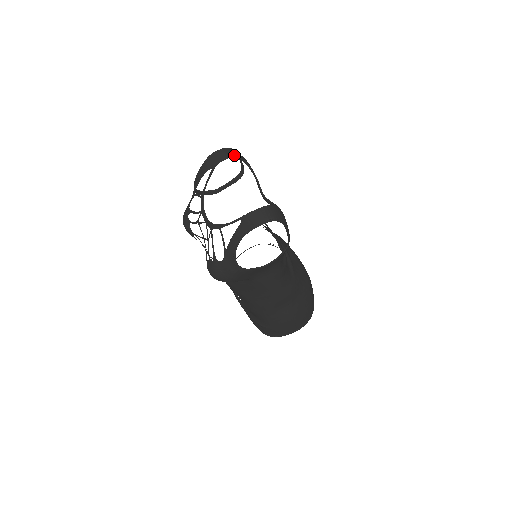
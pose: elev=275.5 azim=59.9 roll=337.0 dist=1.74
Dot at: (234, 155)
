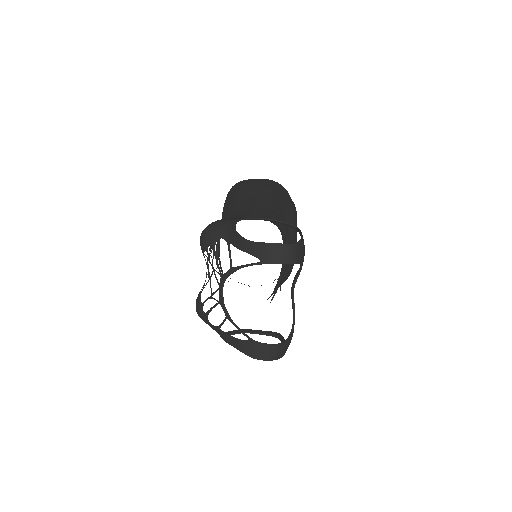
Dot at: (293, 262)
